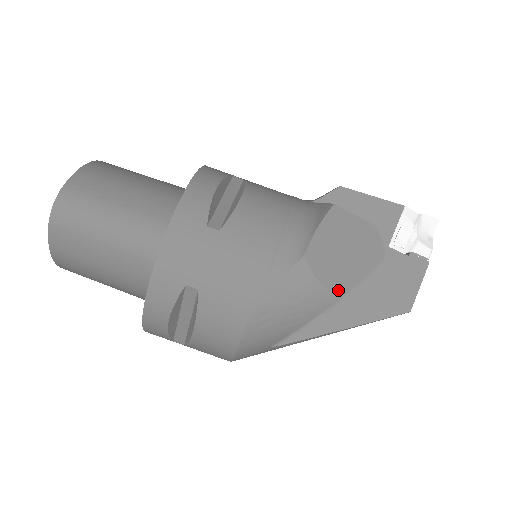
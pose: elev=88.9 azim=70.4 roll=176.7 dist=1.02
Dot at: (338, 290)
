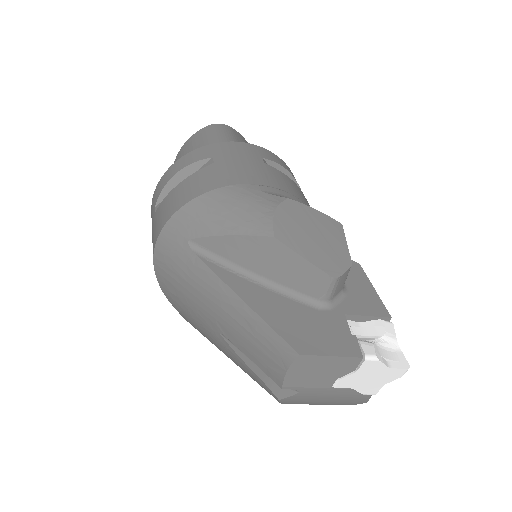
Dot at: (277, 231)
